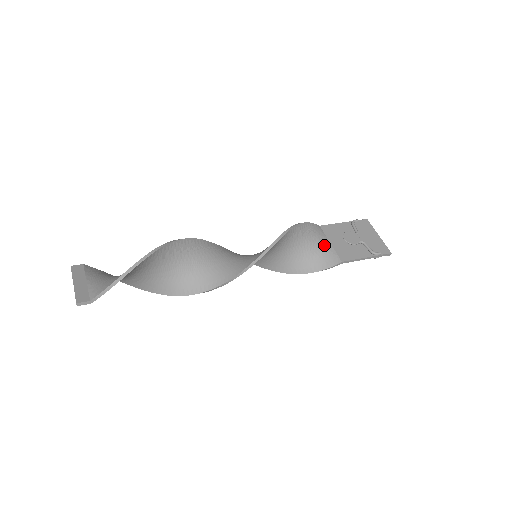
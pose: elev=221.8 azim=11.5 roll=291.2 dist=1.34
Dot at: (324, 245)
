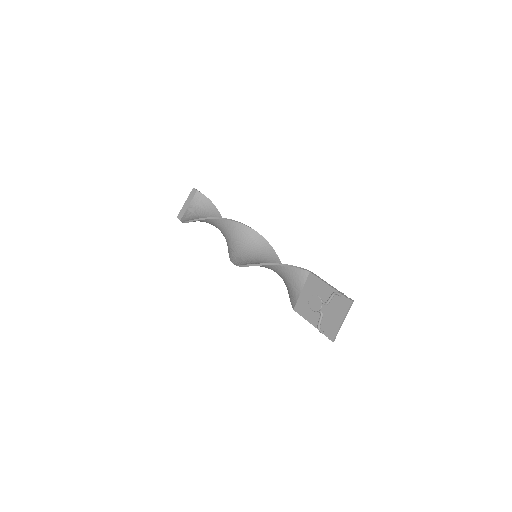
Dot at: (296, 288)
